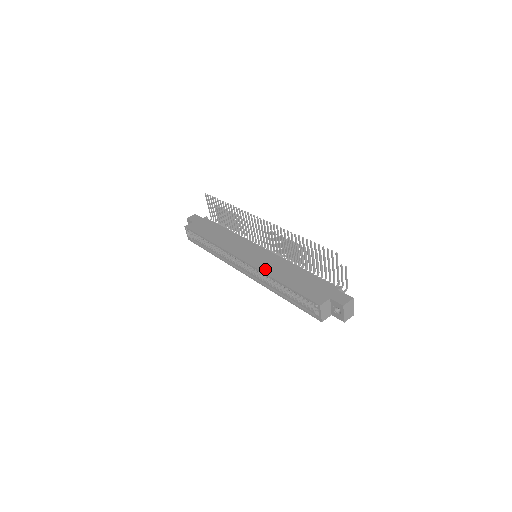
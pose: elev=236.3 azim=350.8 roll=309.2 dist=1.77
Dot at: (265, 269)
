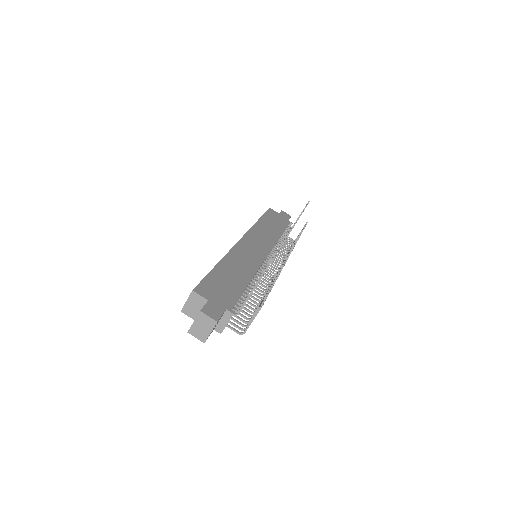
Dot at: (234, 253)
